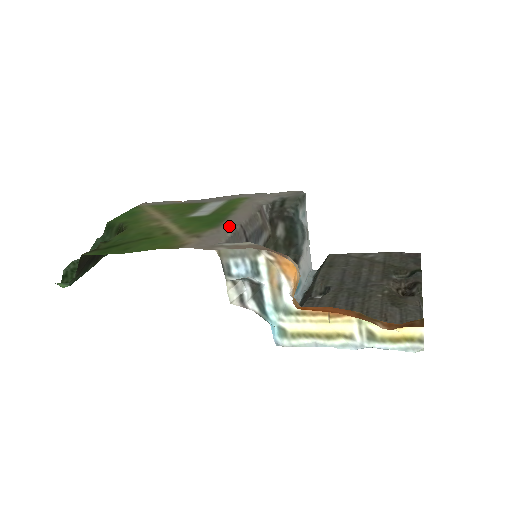
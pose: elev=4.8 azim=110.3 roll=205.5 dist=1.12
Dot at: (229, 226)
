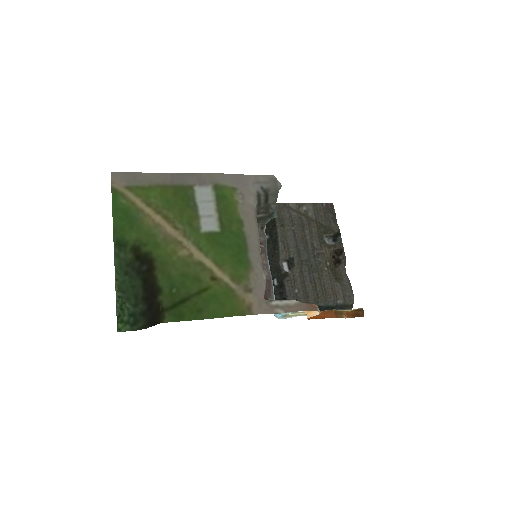
Dot at: (259, 264)
